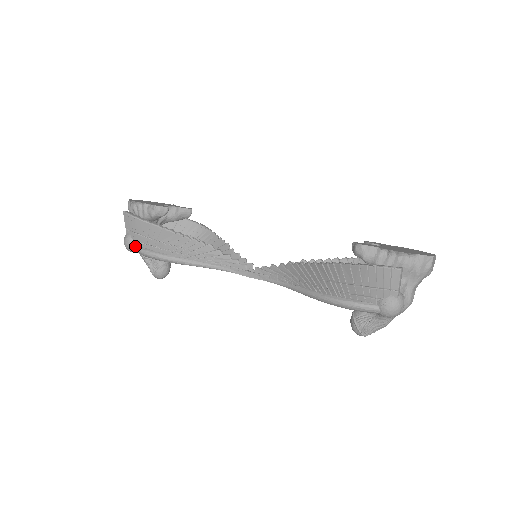
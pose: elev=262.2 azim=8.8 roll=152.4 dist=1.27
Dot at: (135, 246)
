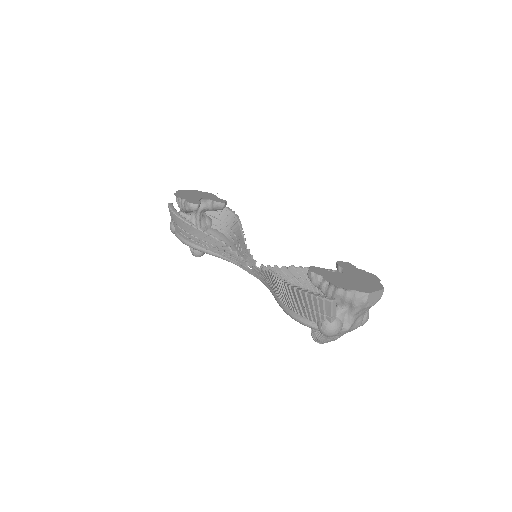
Dot at: (175, 232)
